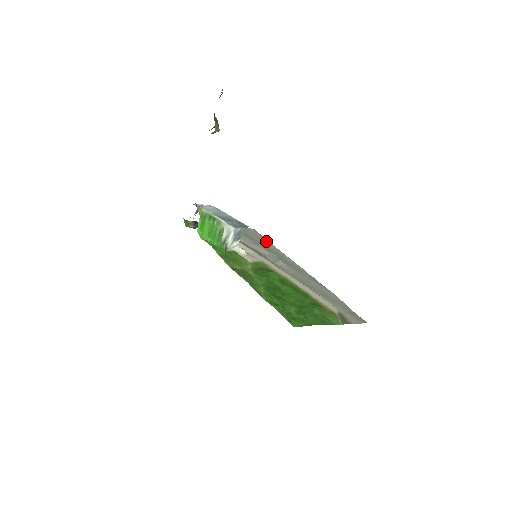
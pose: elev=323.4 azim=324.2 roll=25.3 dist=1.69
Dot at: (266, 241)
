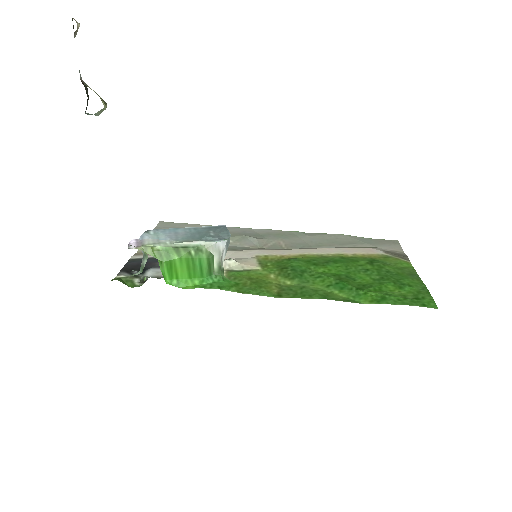
Dot at: (198, 226)
